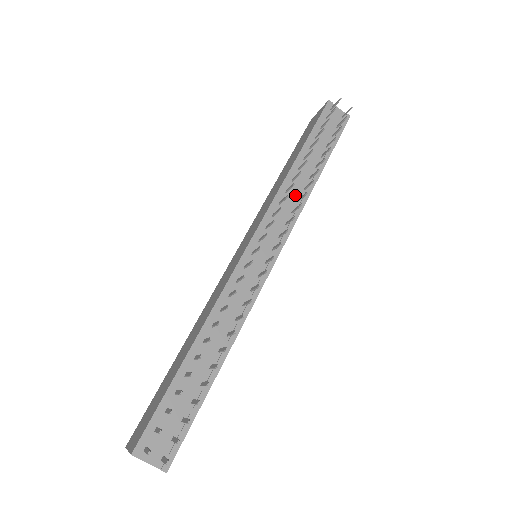
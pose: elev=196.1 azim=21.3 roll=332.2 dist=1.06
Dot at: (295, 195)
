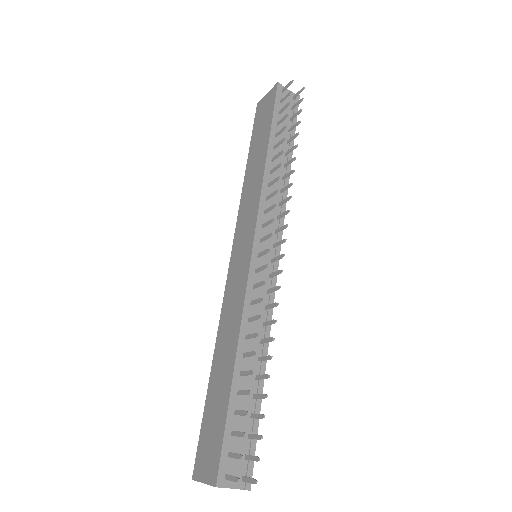
Dot at: (276, 187)
